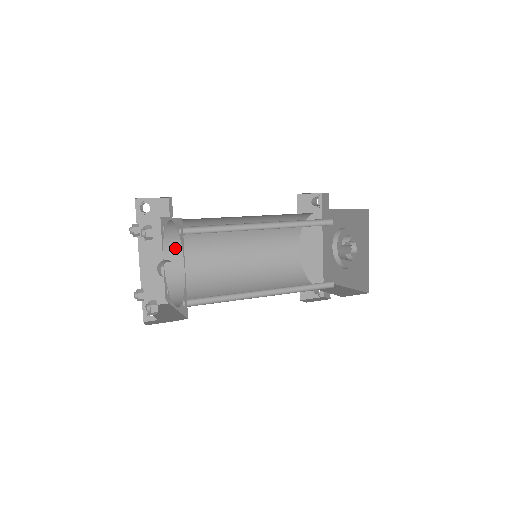
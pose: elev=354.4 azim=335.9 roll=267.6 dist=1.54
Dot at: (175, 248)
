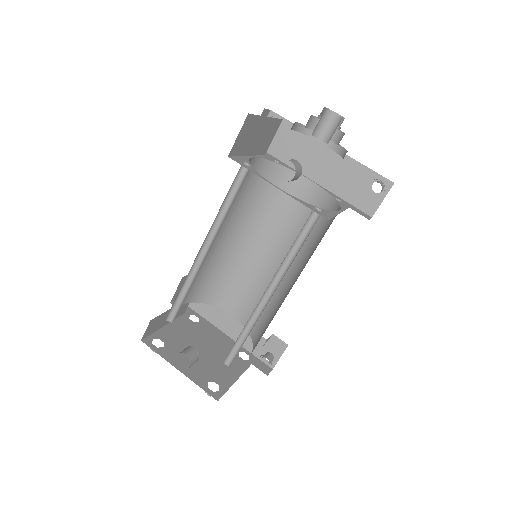
Dot at: (229, 301)
